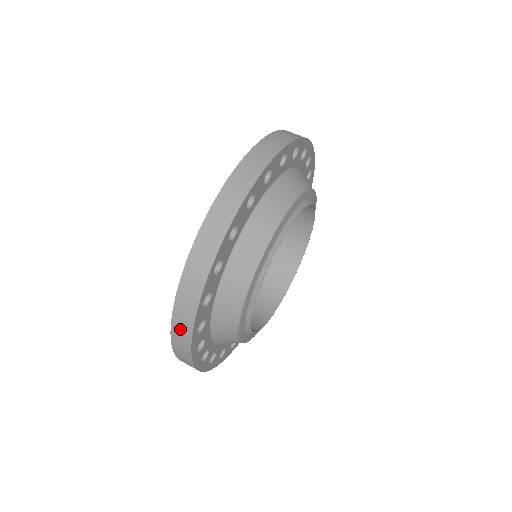
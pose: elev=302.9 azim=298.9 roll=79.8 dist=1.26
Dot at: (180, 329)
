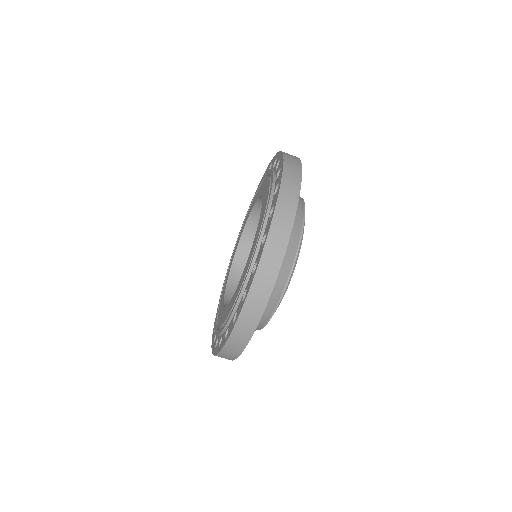
Dot at: occluded
